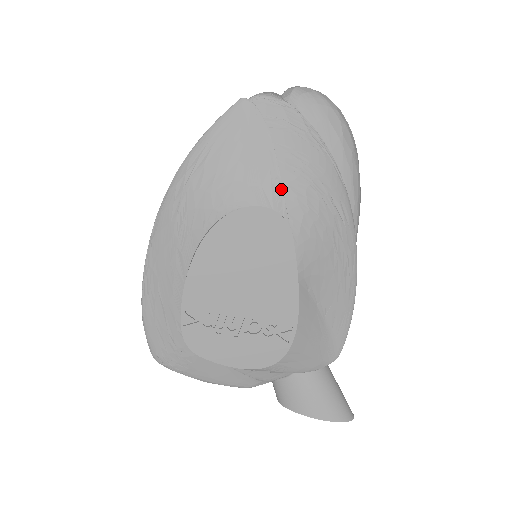
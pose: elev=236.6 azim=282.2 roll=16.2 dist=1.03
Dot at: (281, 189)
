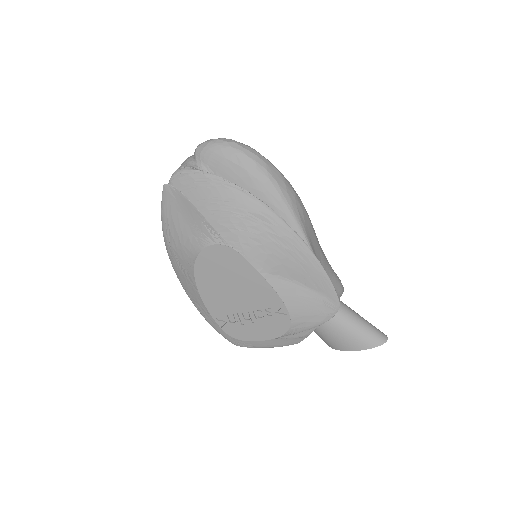
Dot at: (213, 229)
